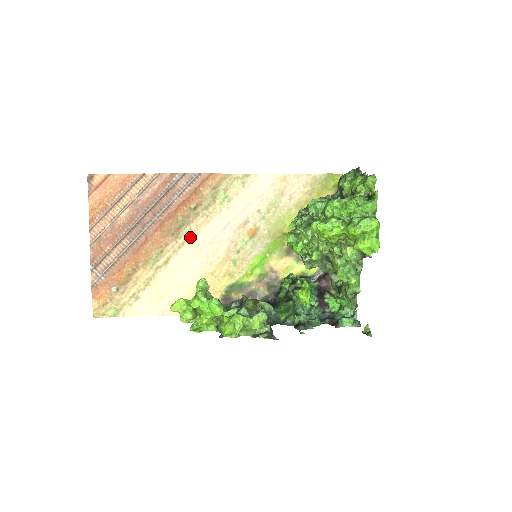
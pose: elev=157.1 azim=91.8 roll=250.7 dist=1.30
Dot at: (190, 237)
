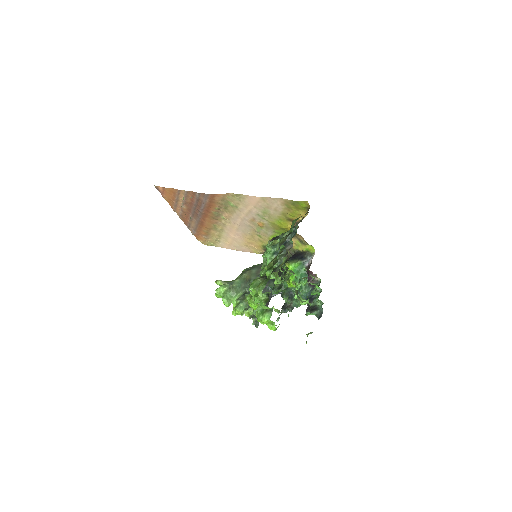
Dot at: (227, 221)
